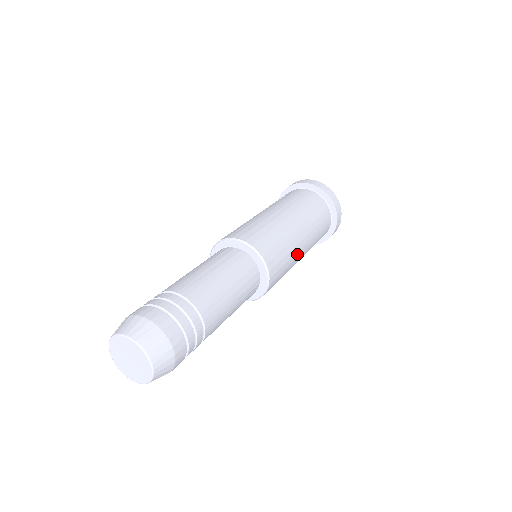
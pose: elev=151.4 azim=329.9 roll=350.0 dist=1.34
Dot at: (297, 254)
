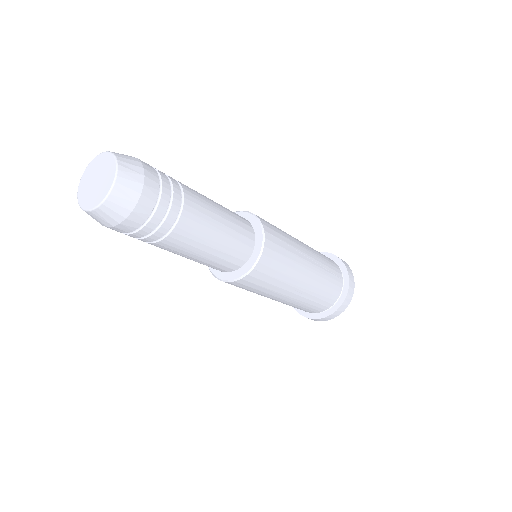
Dot at: occluded
